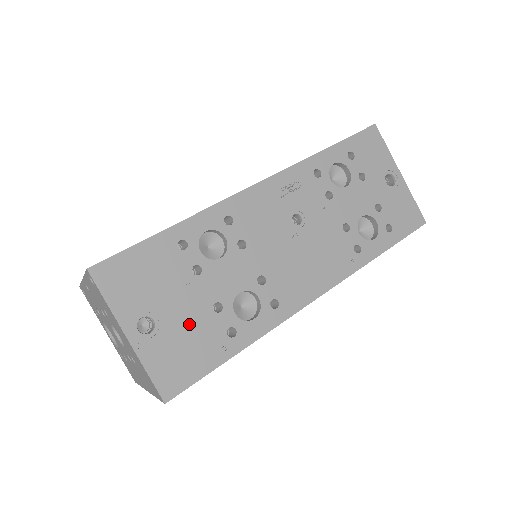
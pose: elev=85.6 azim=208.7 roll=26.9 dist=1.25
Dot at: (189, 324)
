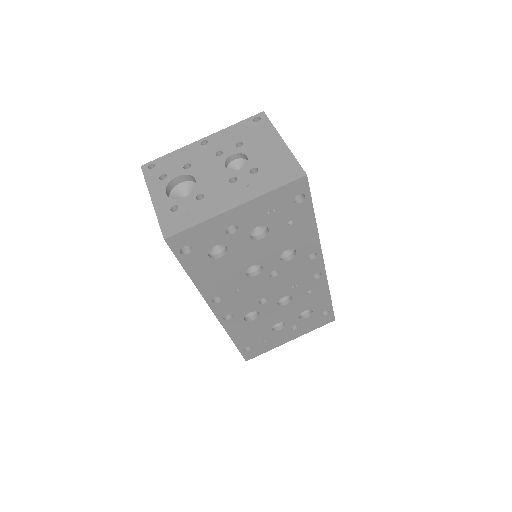
Dot at: occluded
